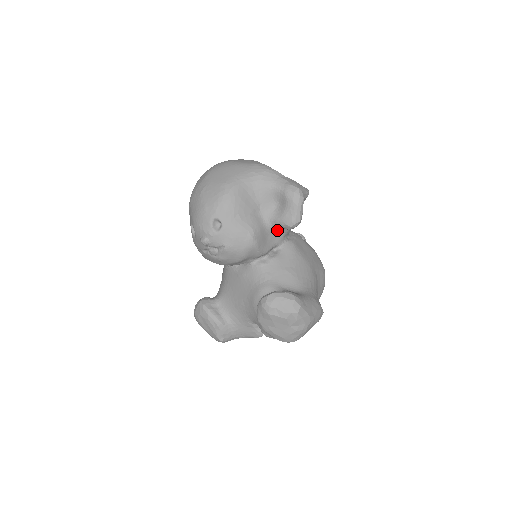
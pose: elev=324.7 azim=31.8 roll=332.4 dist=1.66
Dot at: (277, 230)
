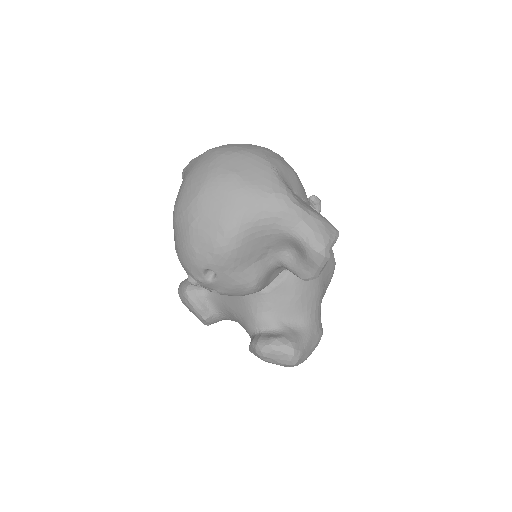
Dot at: occluded
